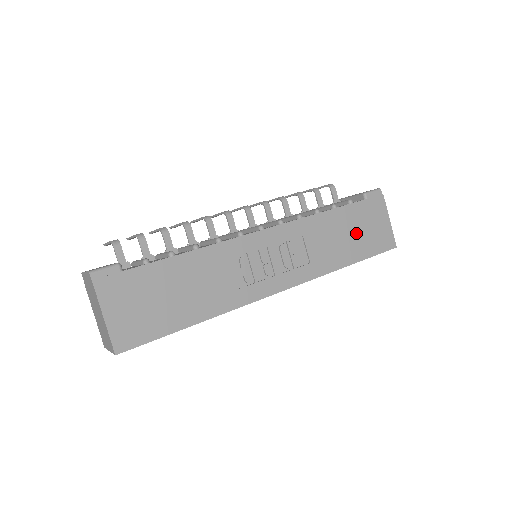
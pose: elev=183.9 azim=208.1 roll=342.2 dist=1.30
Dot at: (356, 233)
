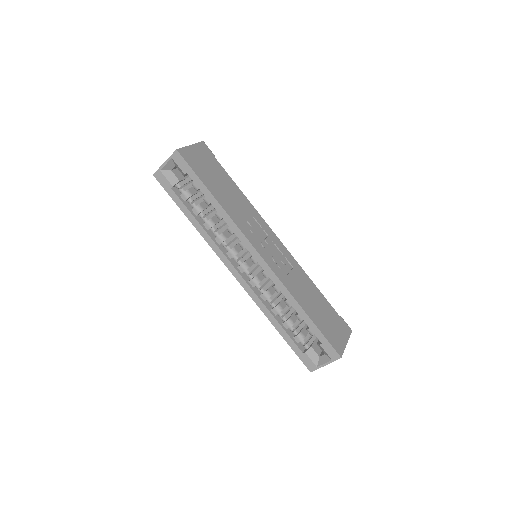
Dot at: (322, 313)
